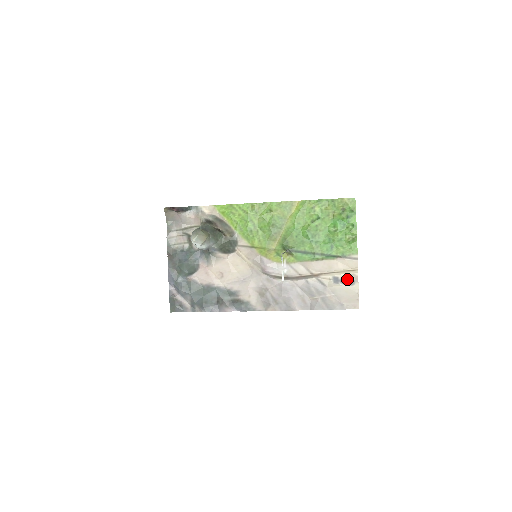
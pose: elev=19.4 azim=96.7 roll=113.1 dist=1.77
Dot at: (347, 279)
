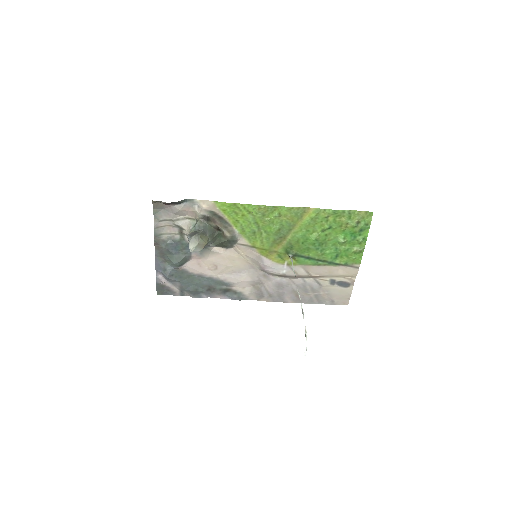
Dot at: (344, 282)
